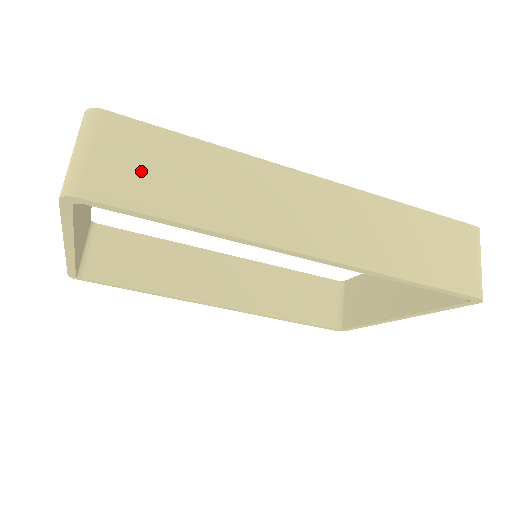
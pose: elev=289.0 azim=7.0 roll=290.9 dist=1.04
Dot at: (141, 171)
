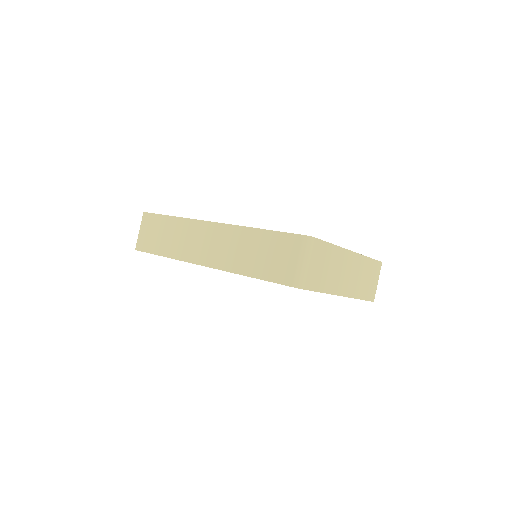
Dot at: (152, 236)
